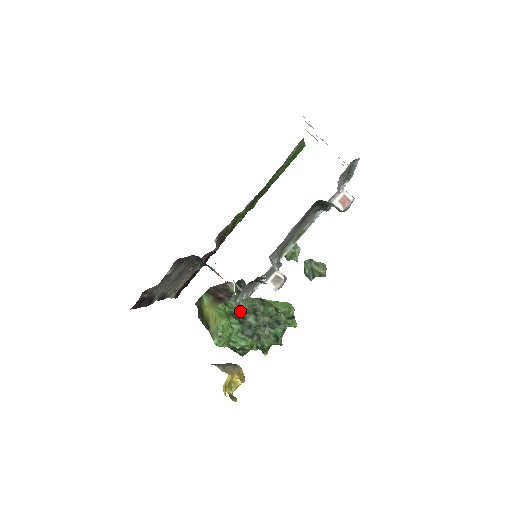
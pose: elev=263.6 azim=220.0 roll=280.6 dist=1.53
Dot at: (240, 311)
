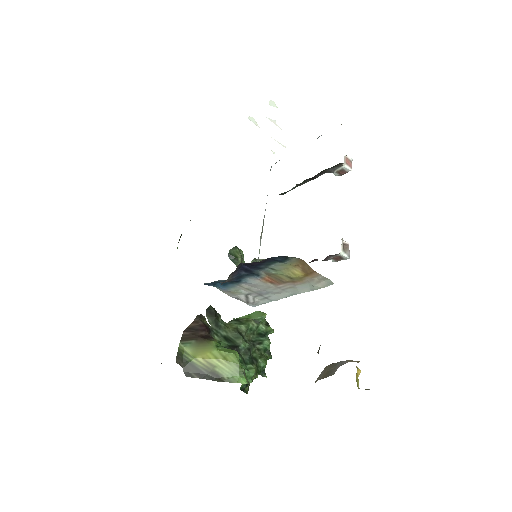
Dot at: (228, 342)
